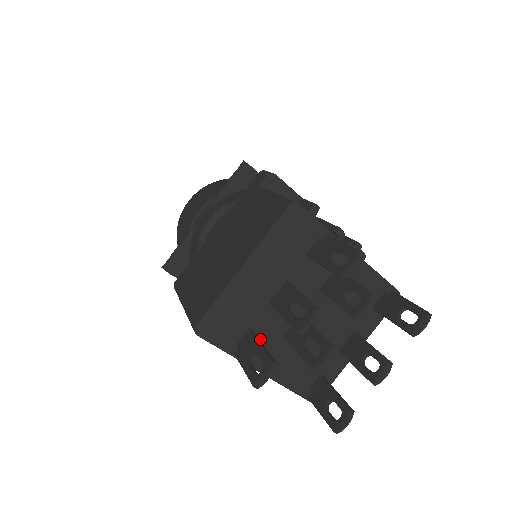
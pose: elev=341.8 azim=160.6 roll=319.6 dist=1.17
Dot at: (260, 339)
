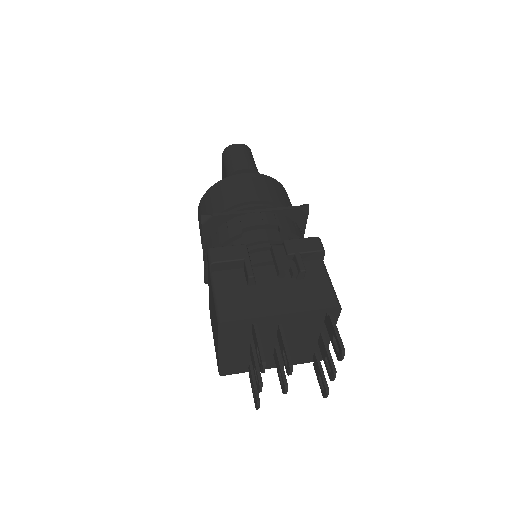
Dot at: occluded
